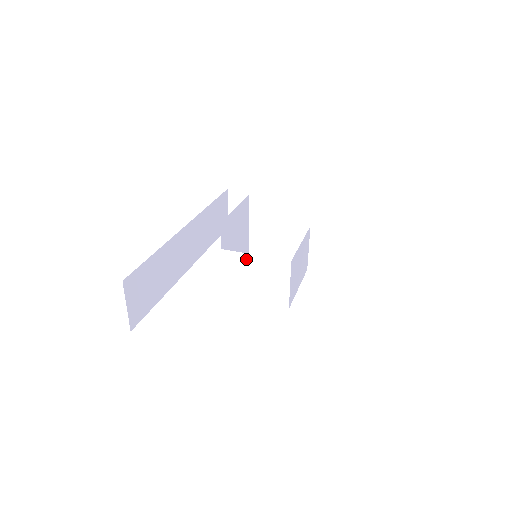
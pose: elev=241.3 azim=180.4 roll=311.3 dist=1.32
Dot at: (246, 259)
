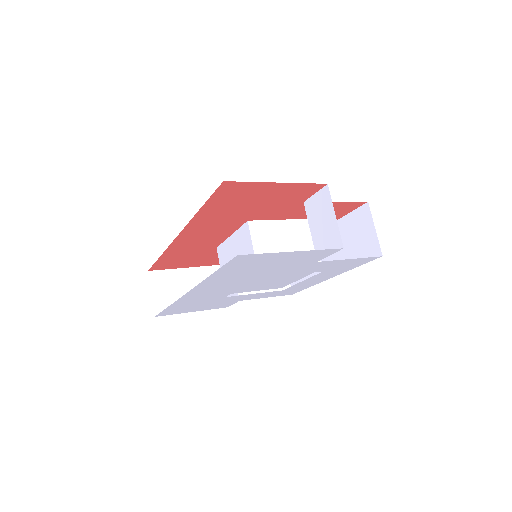
Dot at: (273, 226)
